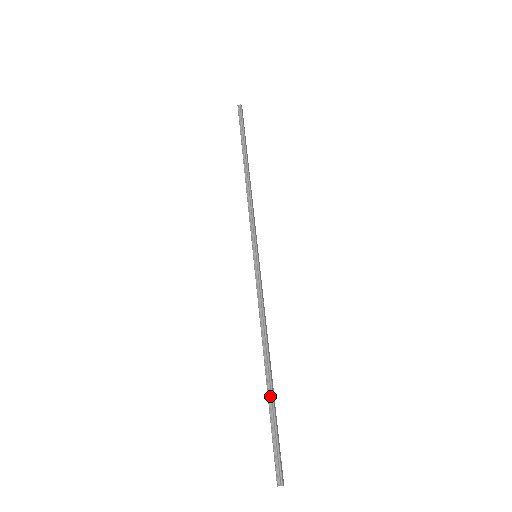
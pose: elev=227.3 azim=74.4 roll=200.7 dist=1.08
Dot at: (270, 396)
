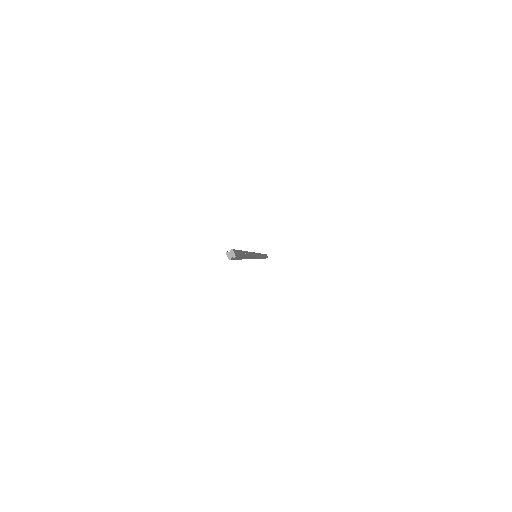
Dot at: occluded
